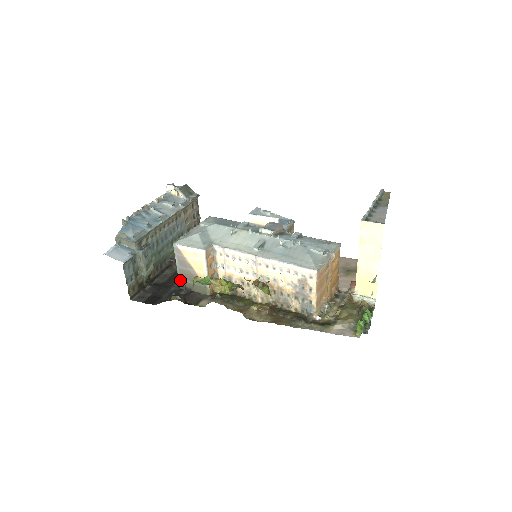
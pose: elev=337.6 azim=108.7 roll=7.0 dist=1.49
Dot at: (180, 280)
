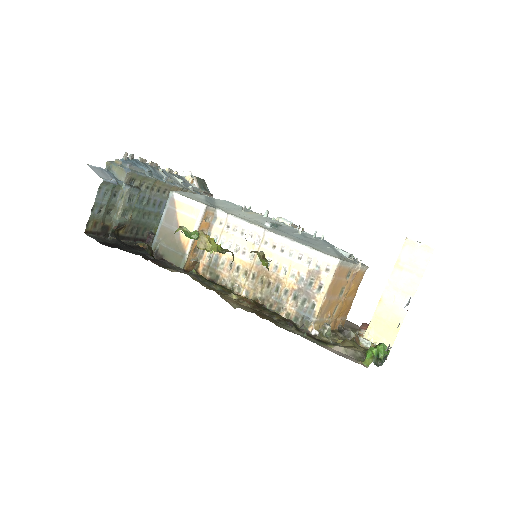
Dot at: (155, 241)
